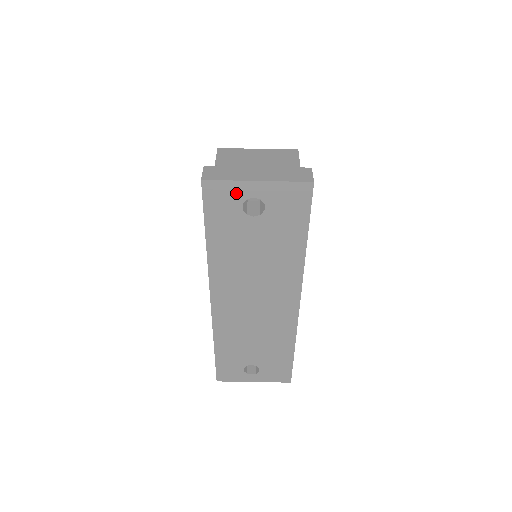
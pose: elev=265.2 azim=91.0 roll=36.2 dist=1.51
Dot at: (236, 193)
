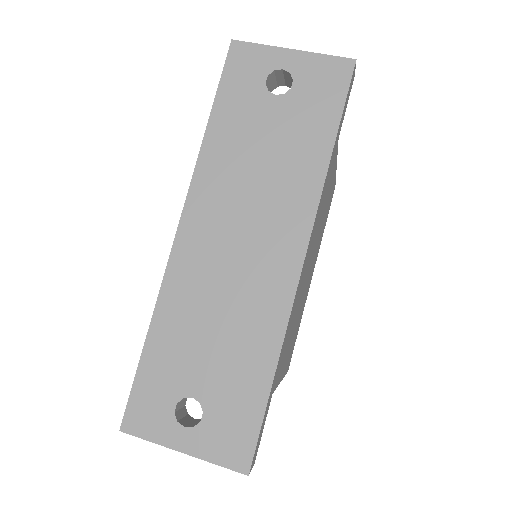
Dot at: (264, 61)
